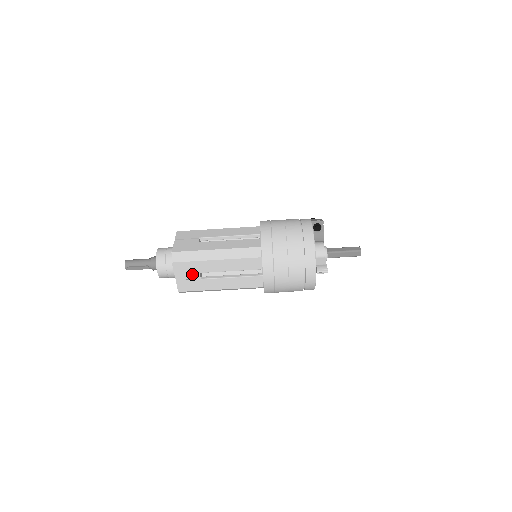
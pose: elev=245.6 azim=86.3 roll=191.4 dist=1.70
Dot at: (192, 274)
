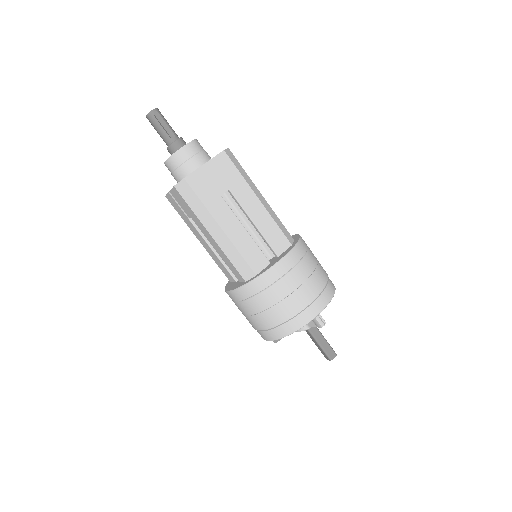
Dot at: (220, 182)
